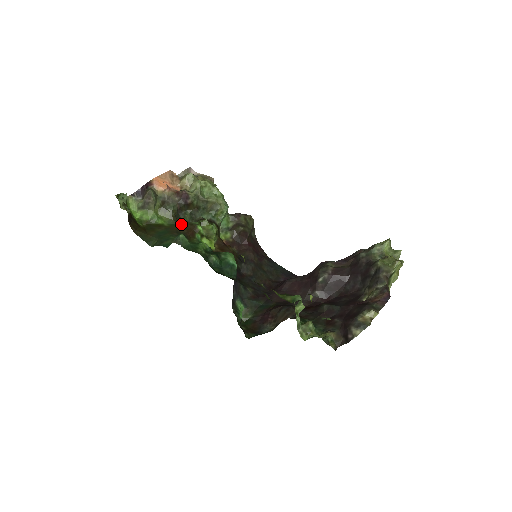
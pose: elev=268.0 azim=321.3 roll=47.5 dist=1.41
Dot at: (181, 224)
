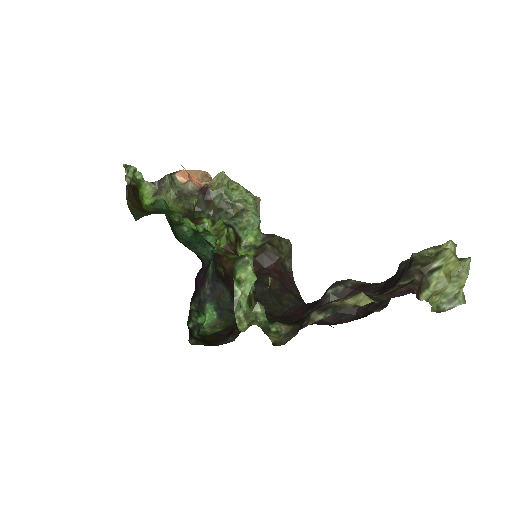
Dot at: (189, 216)
